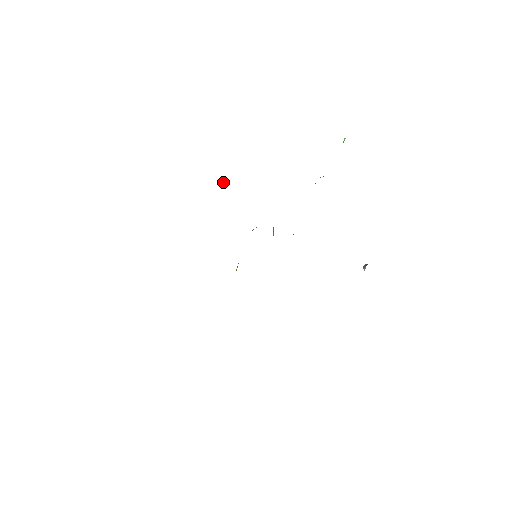
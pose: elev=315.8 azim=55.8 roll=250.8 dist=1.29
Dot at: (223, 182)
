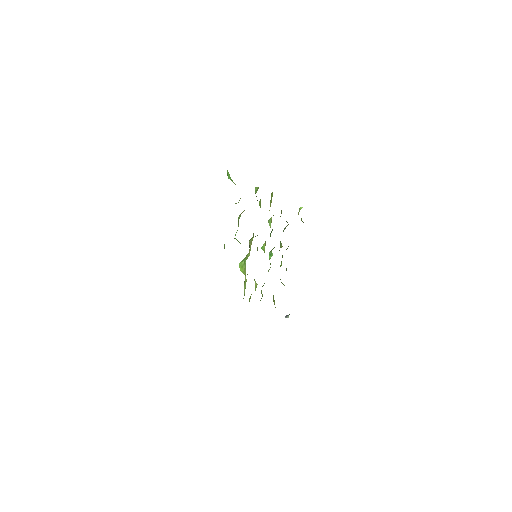
Dot at: occluded
